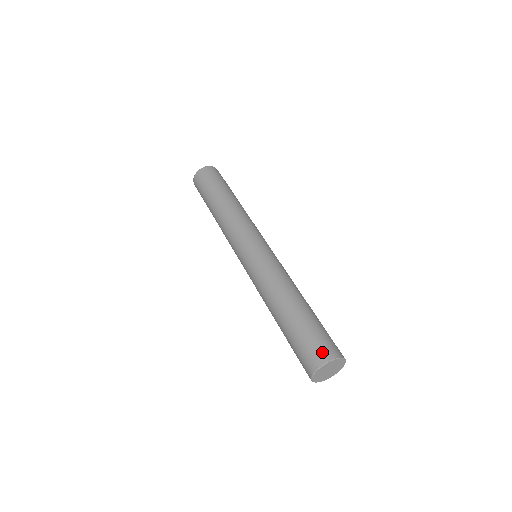
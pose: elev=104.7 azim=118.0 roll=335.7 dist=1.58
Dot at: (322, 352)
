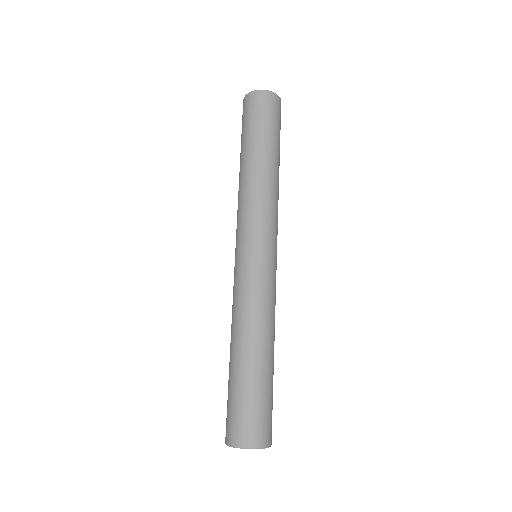
Dot at: (249, 434)
